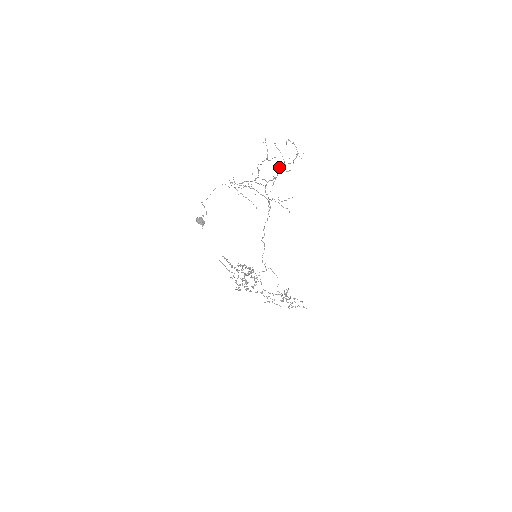
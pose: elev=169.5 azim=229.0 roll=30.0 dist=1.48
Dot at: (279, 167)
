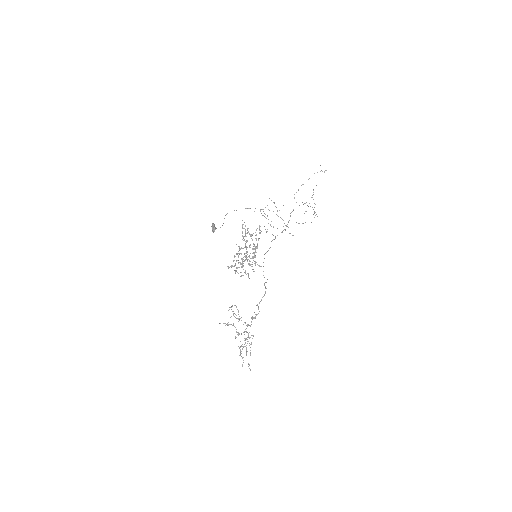
Dot at: occluded
